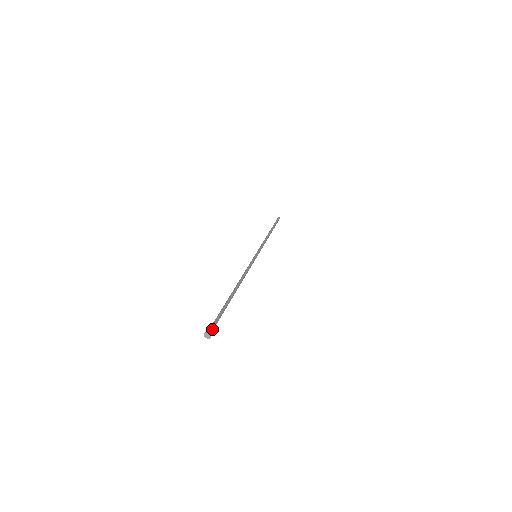
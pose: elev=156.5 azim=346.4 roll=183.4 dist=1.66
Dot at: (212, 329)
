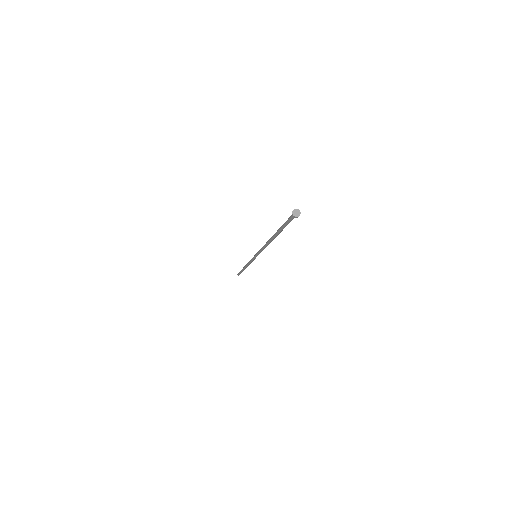
Dot at: occluded
